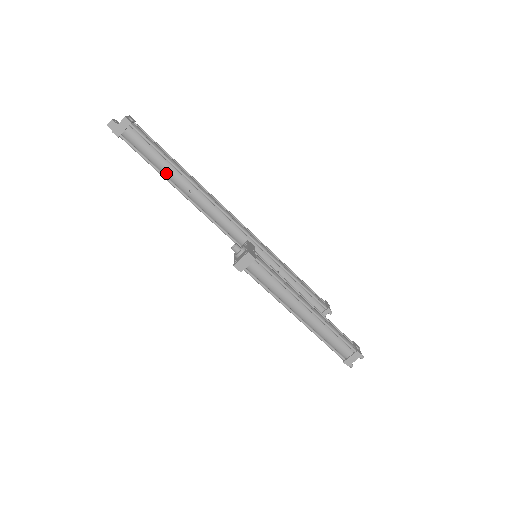
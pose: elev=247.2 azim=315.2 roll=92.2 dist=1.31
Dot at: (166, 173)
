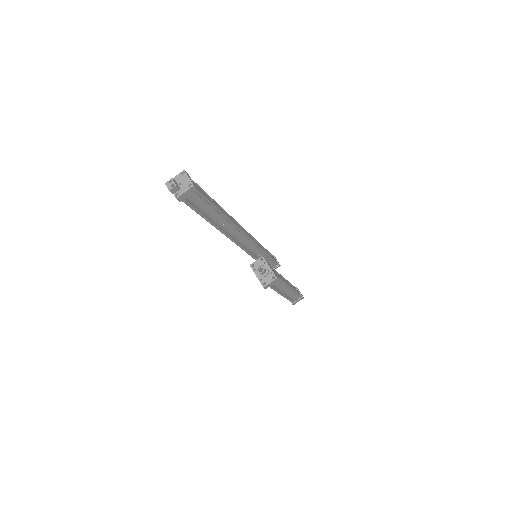
Dot at: (209, 217)
